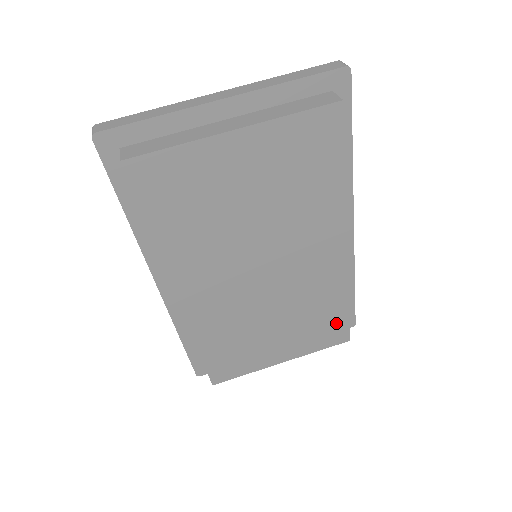
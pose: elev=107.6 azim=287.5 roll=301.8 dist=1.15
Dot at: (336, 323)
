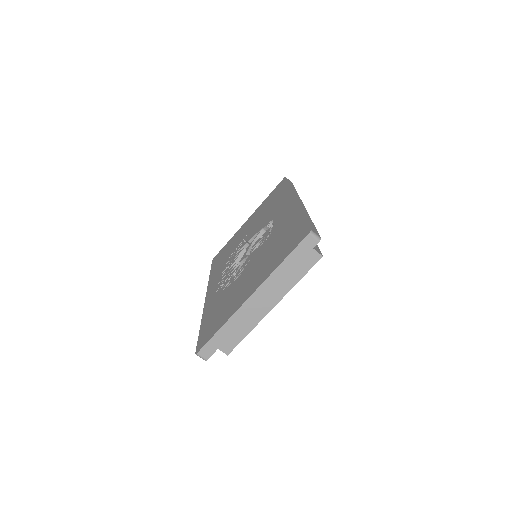
Dot at: occluded
